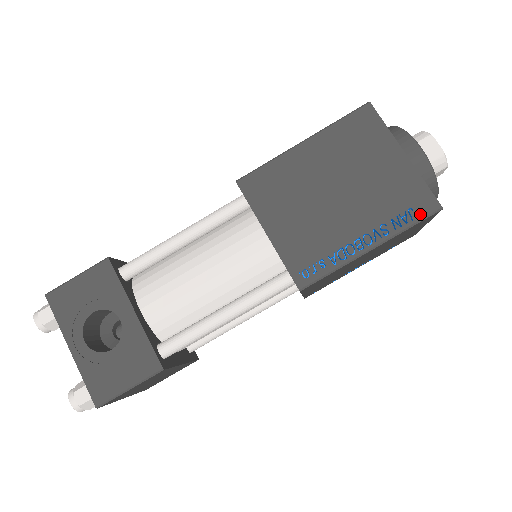
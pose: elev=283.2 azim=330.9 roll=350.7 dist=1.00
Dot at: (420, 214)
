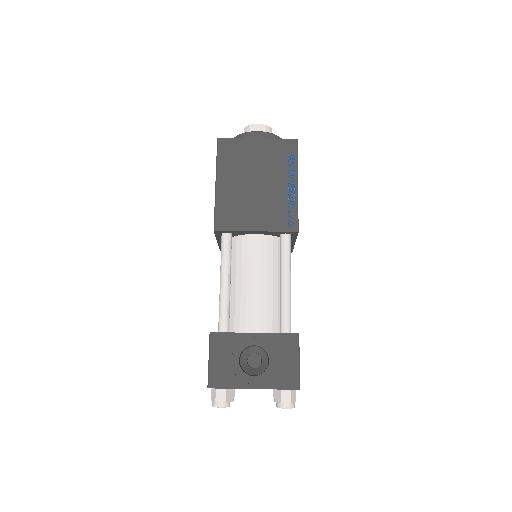
Dot at: (294, 151)
